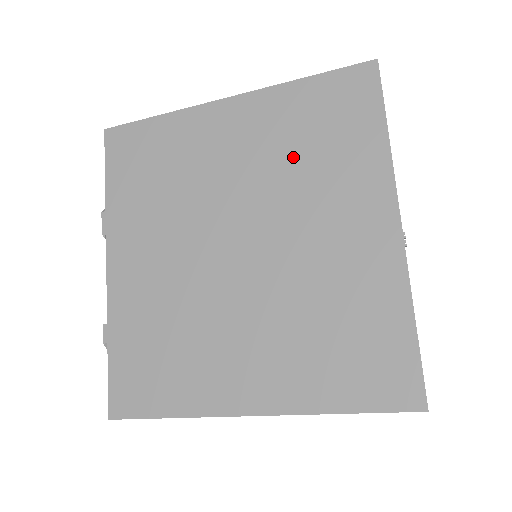
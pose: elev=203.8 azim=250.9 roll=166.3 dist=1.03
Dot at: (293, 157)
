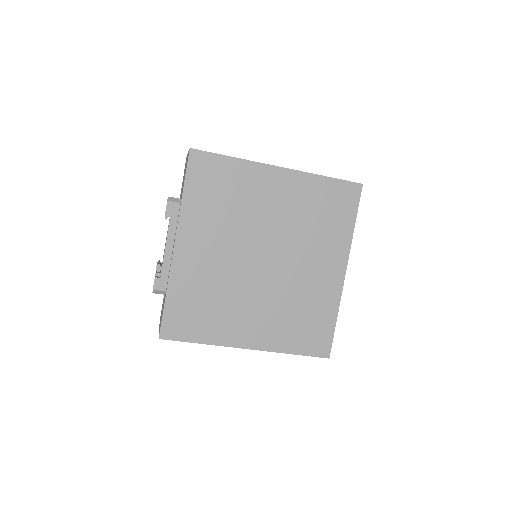
Dot at: (307, 220)
